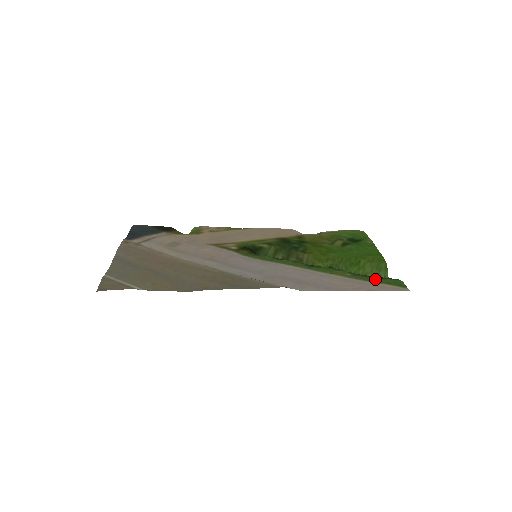
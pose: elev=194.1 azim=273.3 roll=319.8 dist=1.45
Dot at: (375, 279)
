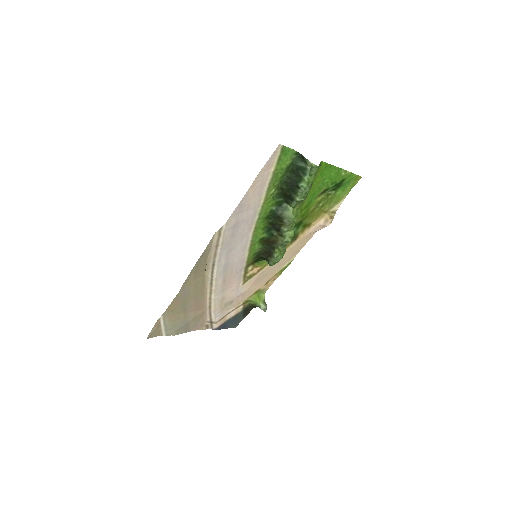
Dot at: (281, 171)
